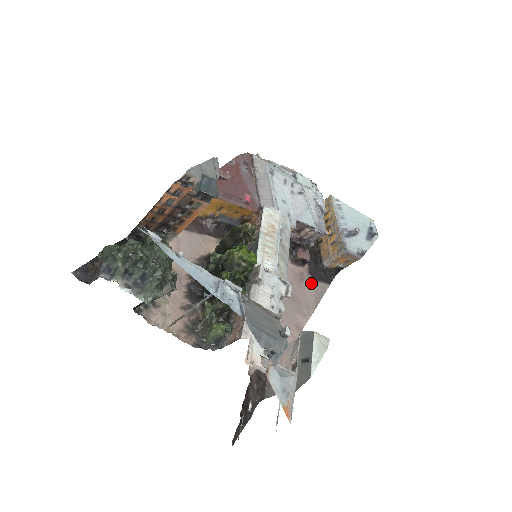
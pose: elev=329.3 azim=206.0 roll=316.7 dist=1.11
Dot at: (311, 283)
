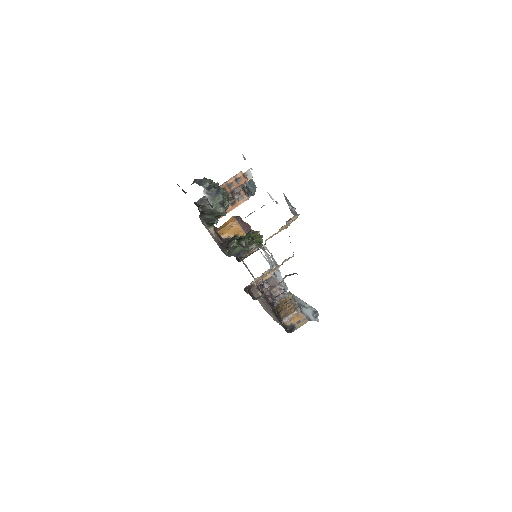
Dot at: (276, 317)
